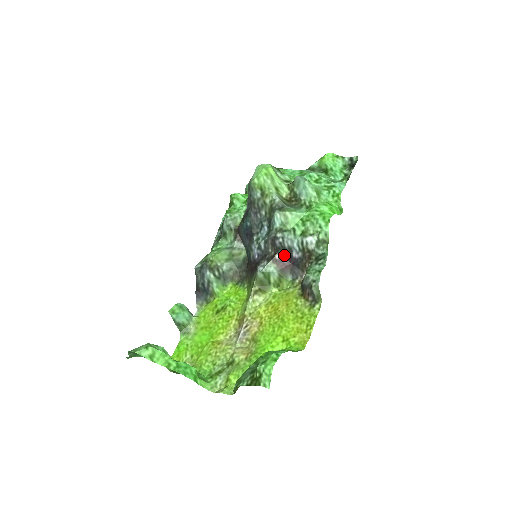
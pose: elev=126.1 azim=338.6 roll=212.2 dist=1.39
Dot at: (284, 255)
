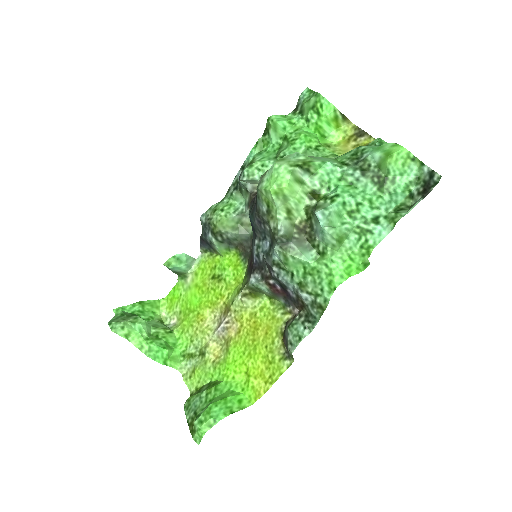
Dot at: (279, 284)
